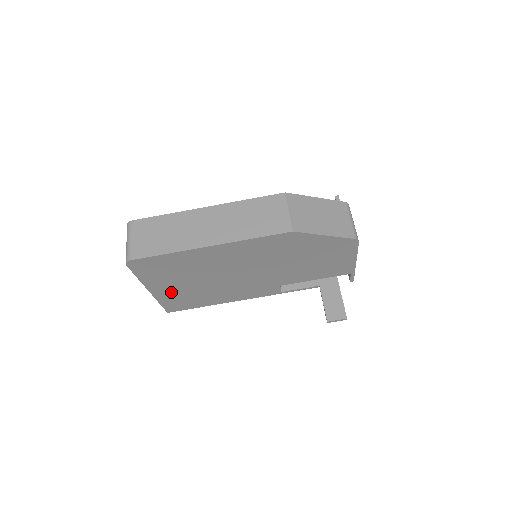
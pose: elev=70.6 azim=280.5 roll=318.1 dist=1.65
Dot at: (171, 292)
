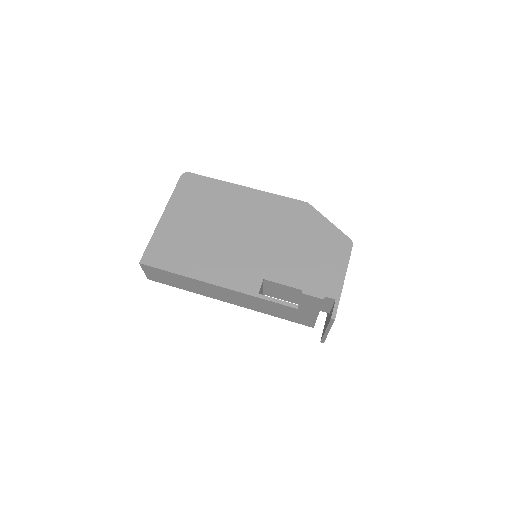
Dot at: (174, 229)
